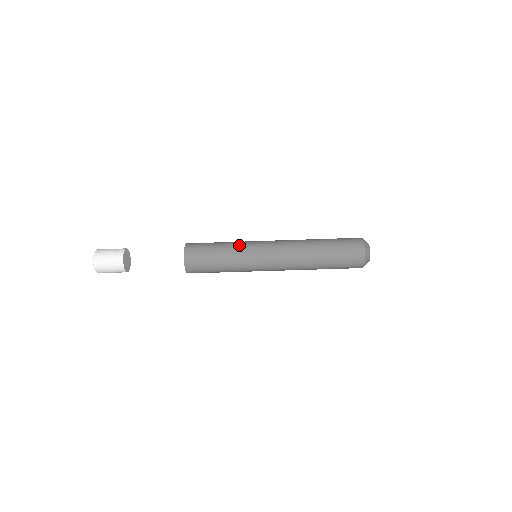
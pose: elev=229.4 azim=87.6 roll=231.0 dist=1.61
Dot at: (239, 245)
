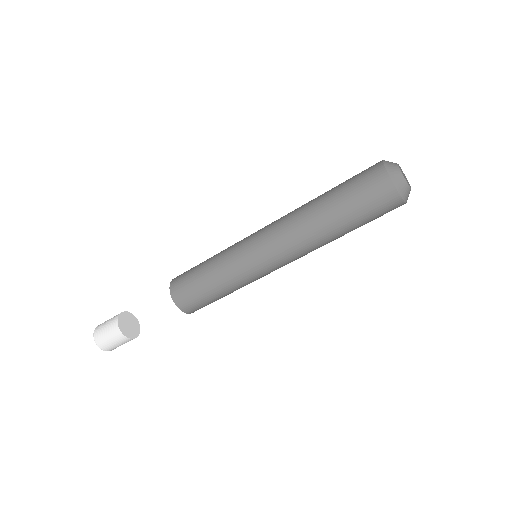
Dot at: (225, 257)
